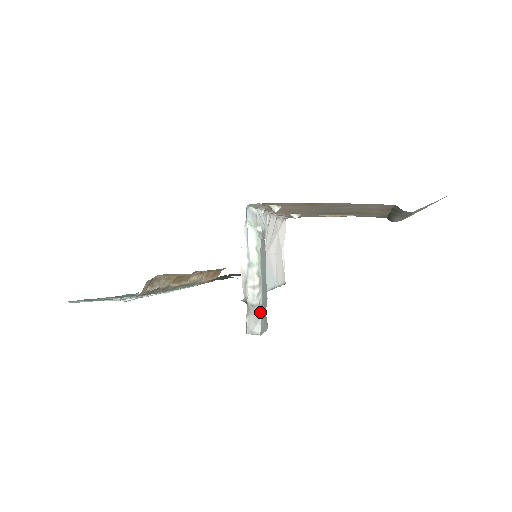
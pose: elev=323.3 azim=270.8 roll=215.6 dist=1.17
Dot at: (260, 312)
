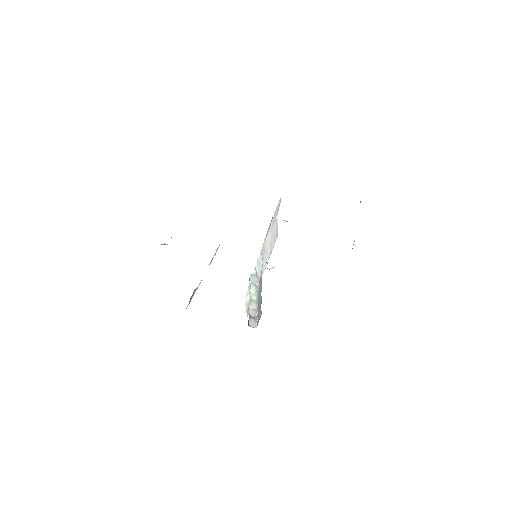
Dot at: (257, 319)
